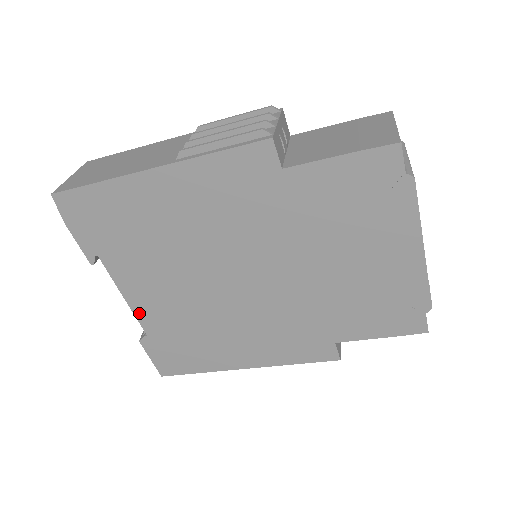
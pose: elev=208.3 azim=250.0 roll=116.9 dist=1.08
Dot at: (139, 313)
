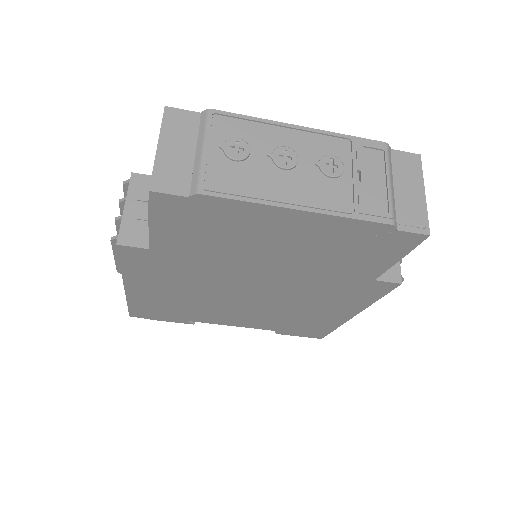
Dot at: (250, 327)
